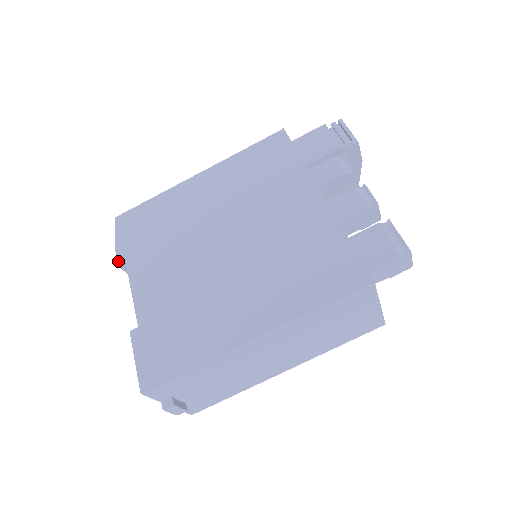
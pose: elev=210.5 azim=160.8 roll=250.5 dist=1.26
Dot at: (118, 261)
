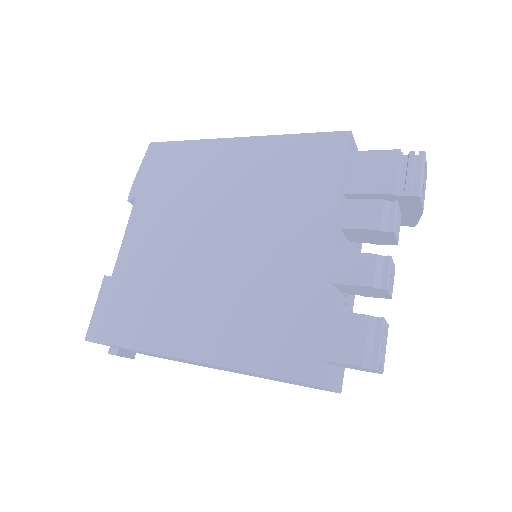
Dot at: (130, 195)
